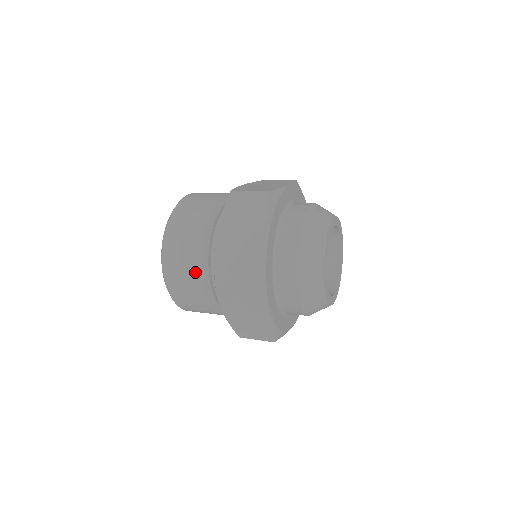
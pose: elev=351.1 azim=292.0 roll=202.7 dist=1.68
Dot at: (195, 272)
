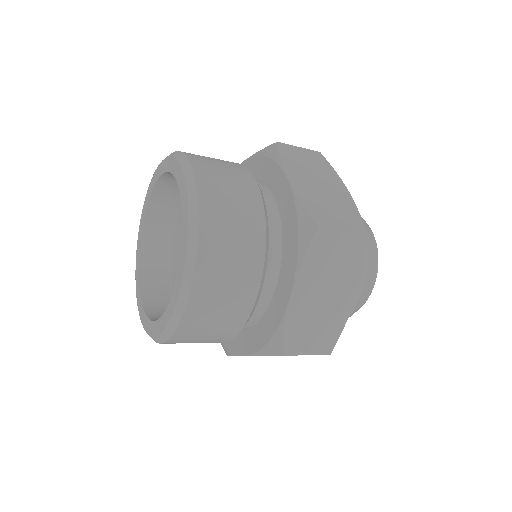
Dot at: (232, 328)
